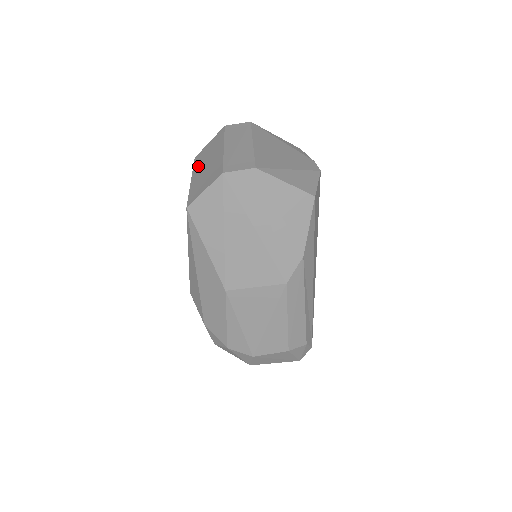
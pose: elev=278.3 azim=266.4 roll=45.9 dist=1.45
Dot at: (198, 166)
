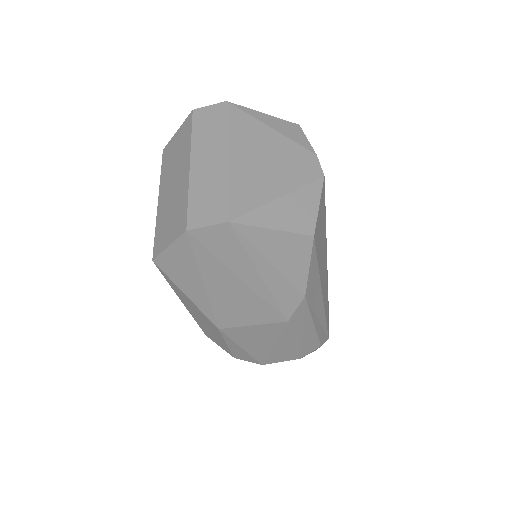
Dot at: (165, 177)
